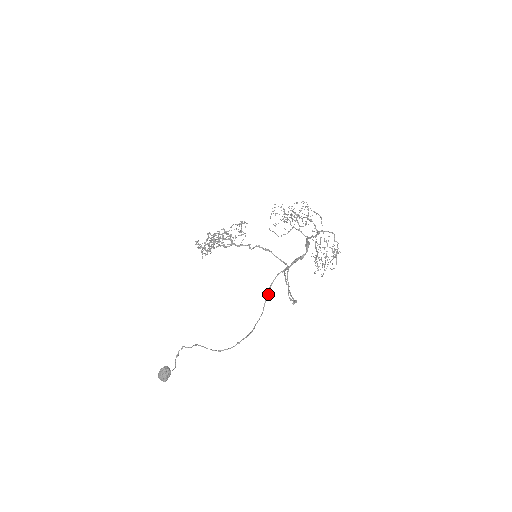
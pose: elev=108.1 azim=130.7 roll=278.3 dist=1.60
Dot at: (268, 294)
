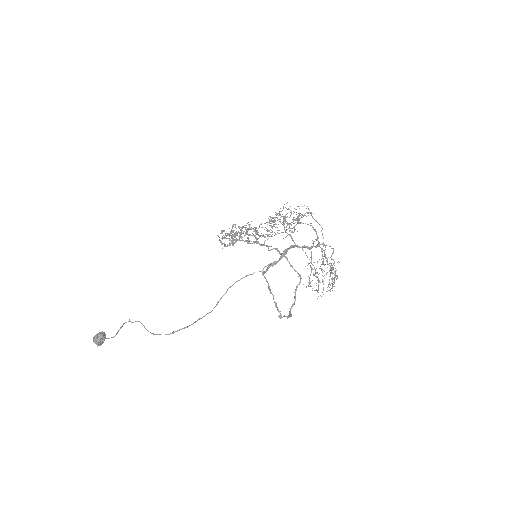
Dot at: occluded
